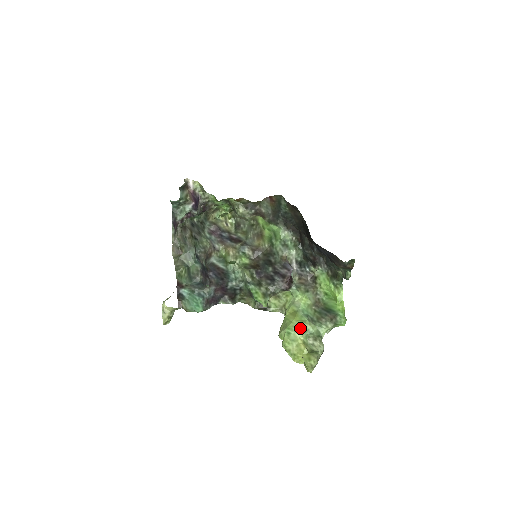
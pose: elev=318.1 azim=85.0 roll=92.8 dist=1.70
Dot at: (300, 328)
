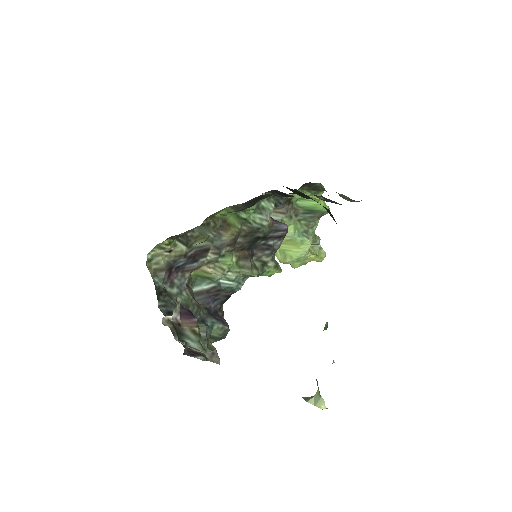
Dot at: (308, 251)
